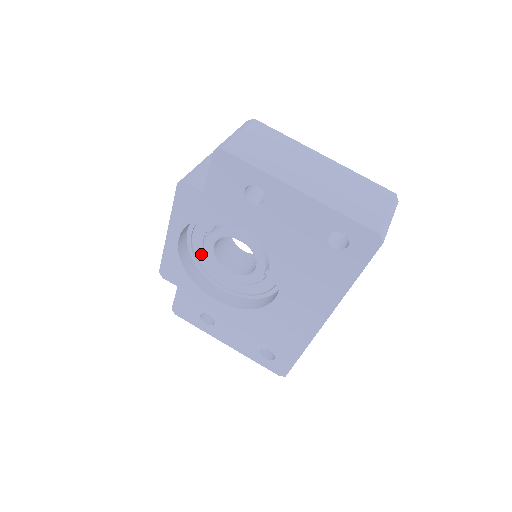
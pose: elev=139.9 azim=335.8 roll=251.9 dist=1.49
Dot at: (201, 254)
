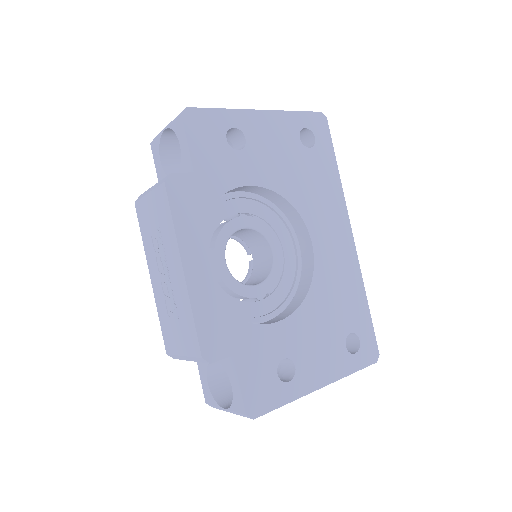
Dot at: (219, 294)
